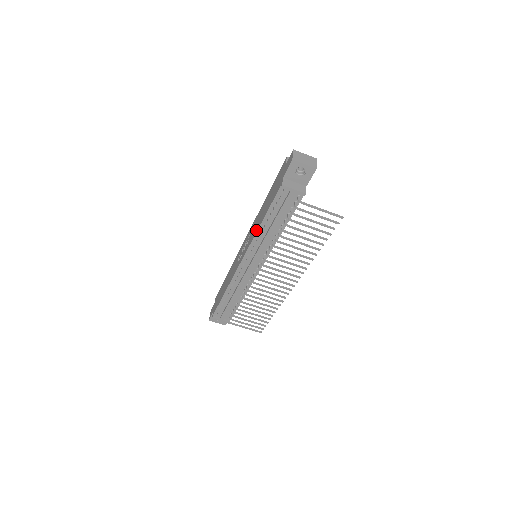
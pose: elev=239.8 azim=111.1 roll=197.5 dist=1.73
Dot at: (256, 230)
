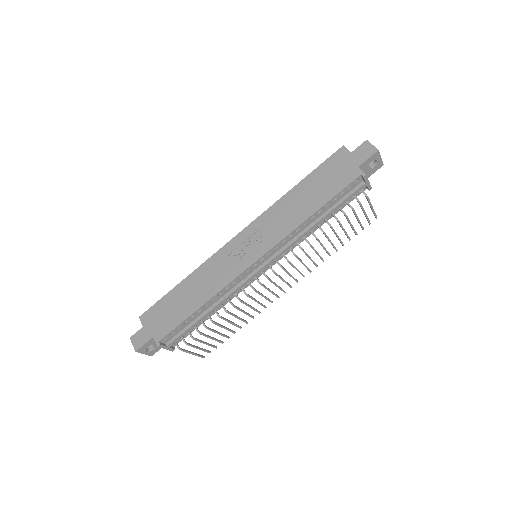
Dot at: (297, 222)
